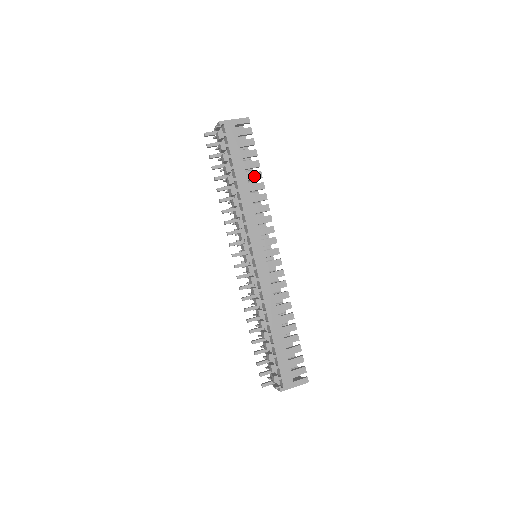
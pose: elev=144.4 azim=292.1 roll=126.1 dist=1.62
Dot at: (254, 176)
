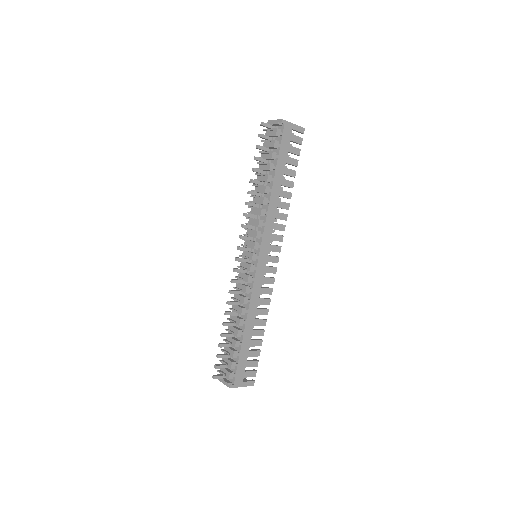
Dot at: (288, 184)
